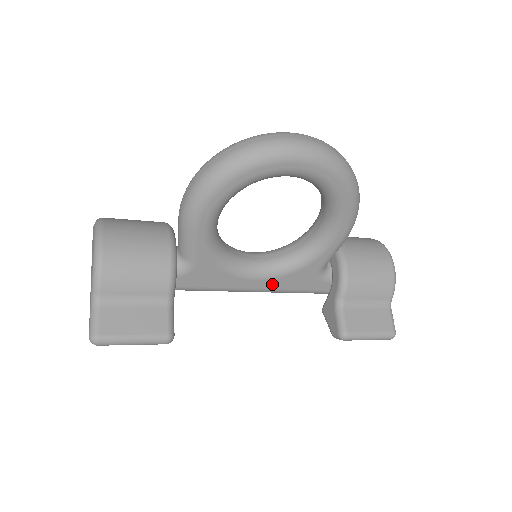
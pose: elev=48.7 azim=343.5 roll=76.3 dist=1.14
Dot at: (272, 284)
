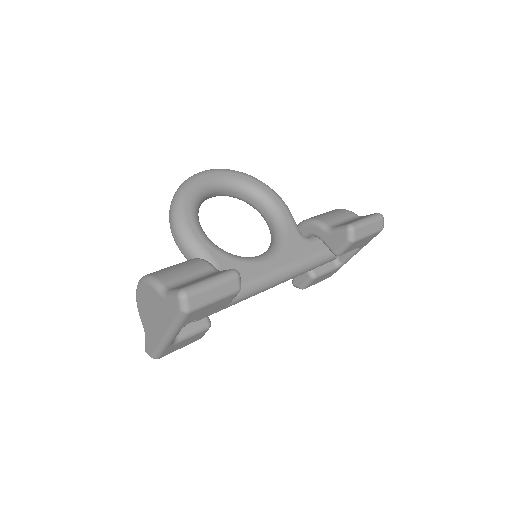
Dot at: (283, 259)
